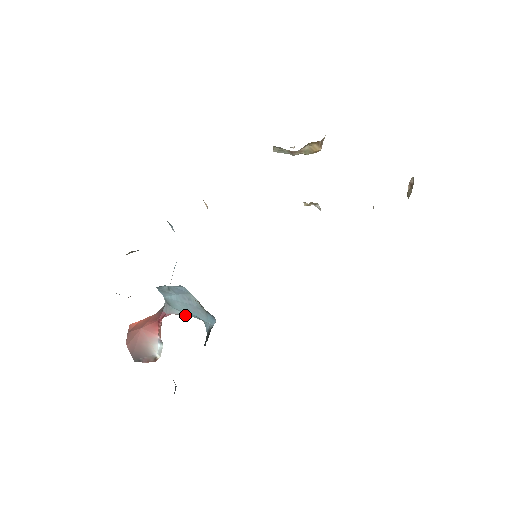
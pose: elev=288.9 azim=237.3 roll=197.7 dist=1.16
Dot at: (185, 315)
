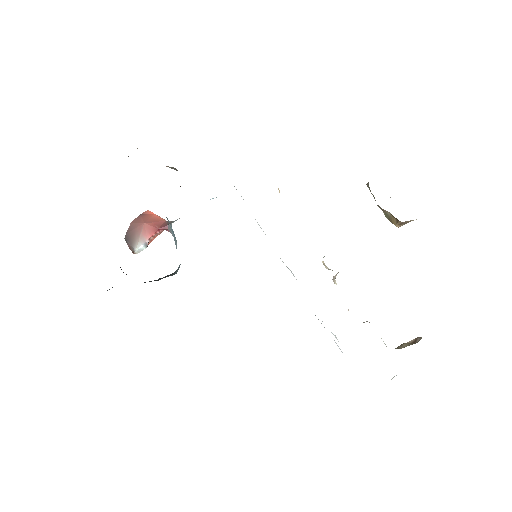
Dot at: occluded
